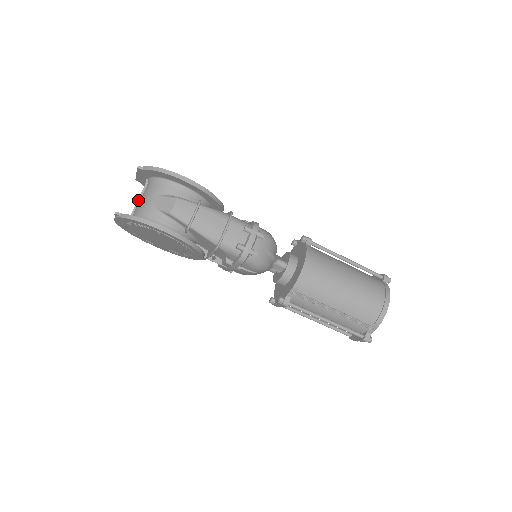
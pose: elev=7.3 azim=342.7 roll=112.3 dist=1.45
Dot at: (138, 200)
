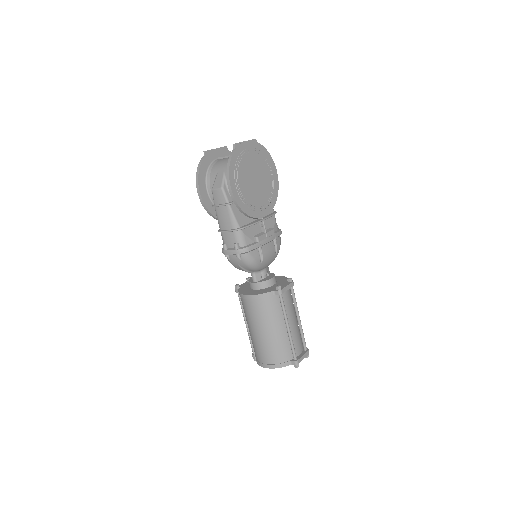
Dot at: occluded
